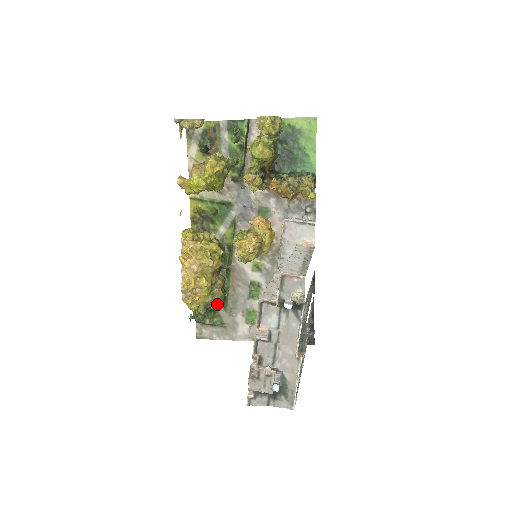
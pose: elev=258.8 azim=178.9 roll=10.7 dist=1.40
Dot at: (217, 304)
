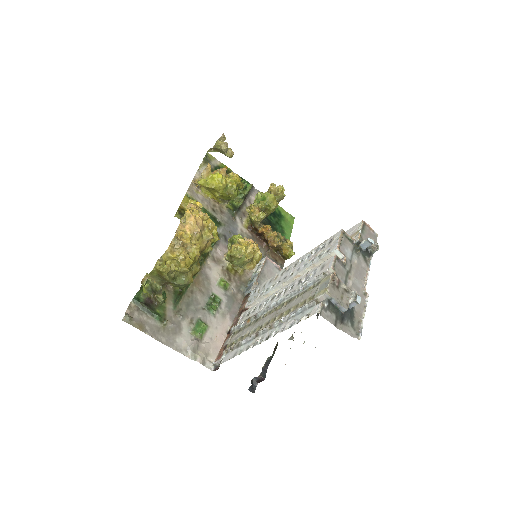
Dot at: (168, 295)
